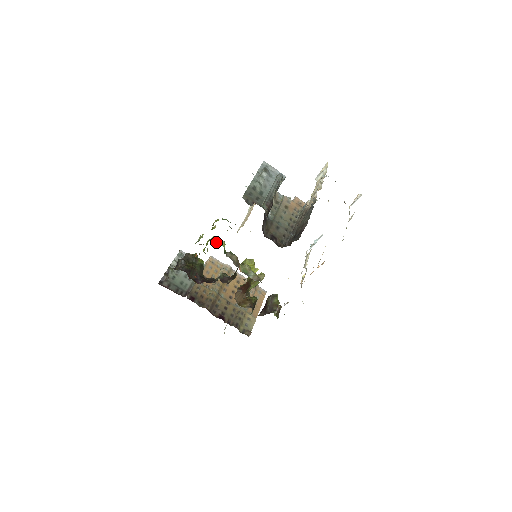
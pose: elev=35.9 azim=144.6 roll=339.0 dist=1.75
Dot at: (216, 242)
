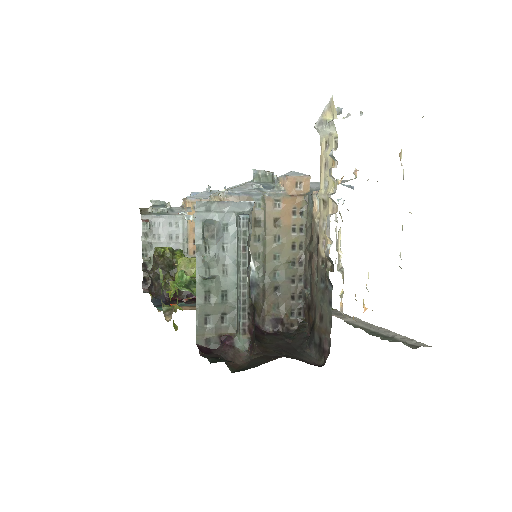
Dot at: occluded
